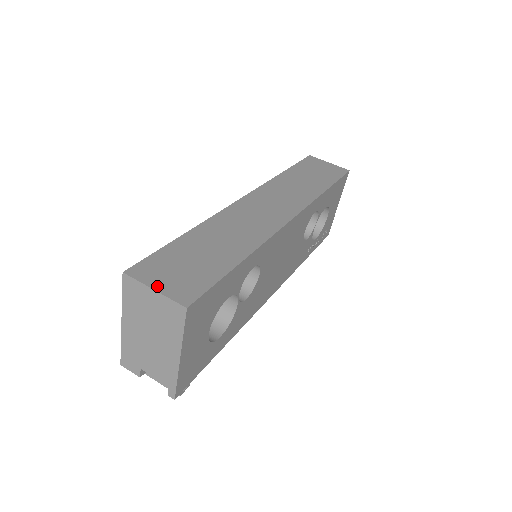
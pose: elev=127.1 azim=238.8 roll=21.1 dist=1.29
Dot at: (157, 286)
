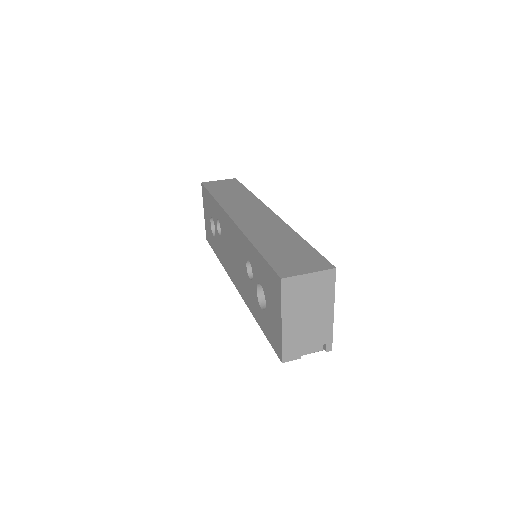
Dot at: (306, 271)
